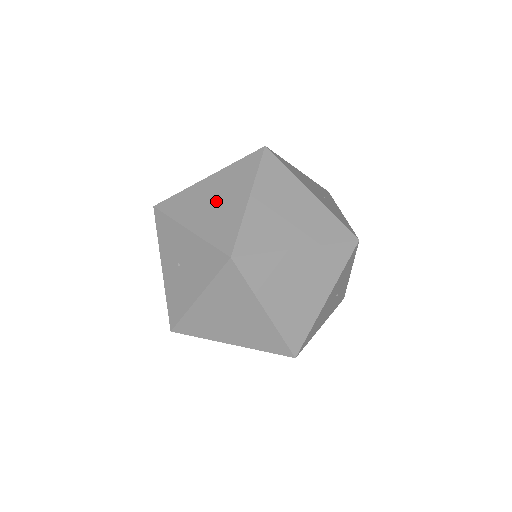
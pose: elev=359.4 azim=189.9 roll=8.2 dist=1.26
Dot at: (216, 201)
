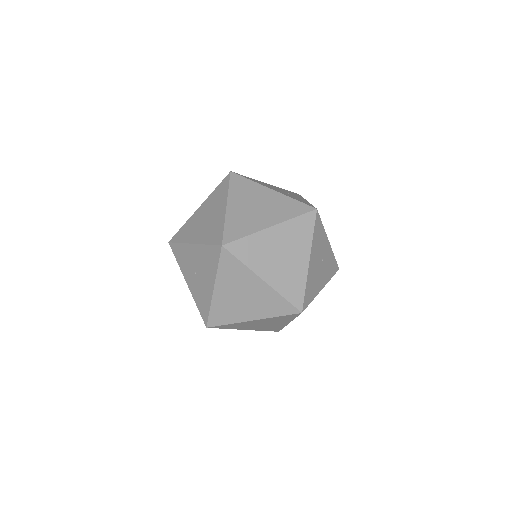
Dot at: (207, 218)
